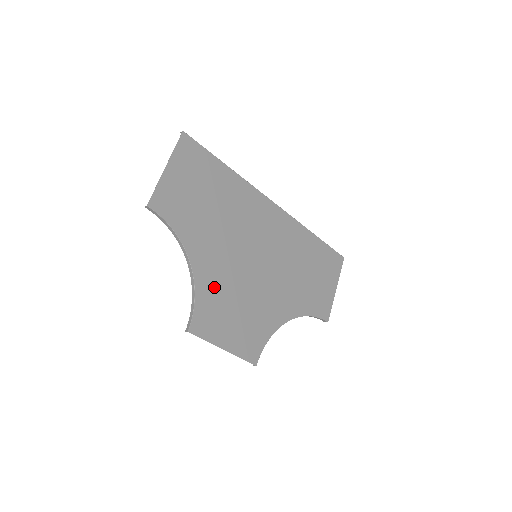
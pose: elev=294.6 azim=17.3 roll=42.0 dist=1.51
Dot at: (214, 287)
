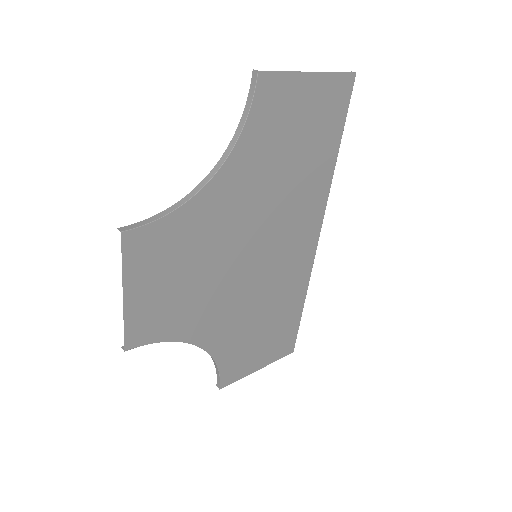
Dot at: (197, 229)
